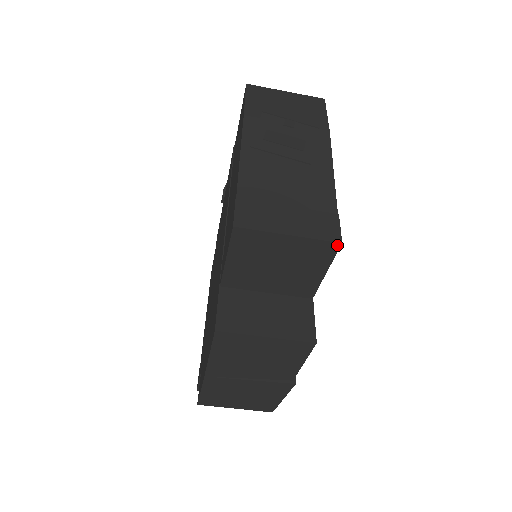
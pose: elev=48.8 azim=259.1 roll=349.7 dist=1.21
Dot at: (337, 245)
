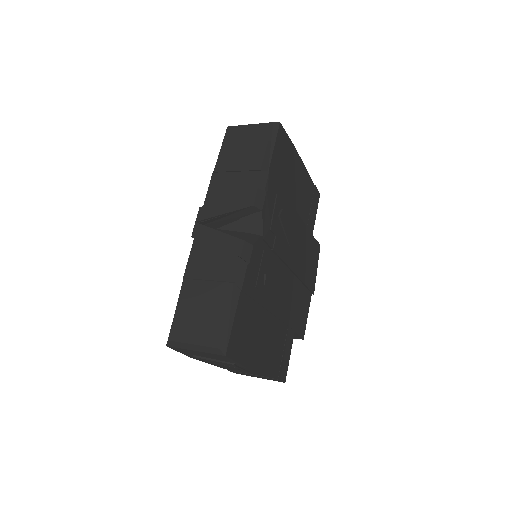
Dot at: (284, 380)
